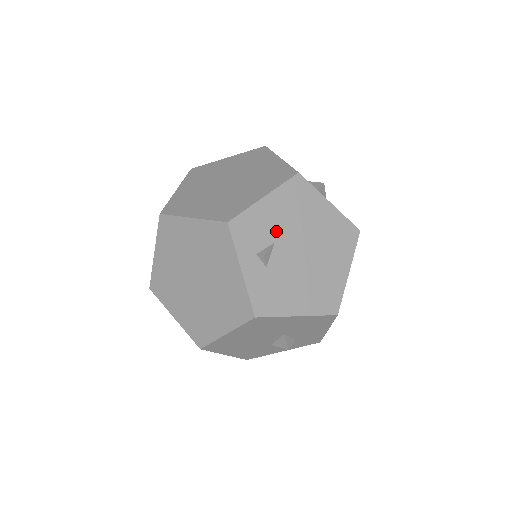
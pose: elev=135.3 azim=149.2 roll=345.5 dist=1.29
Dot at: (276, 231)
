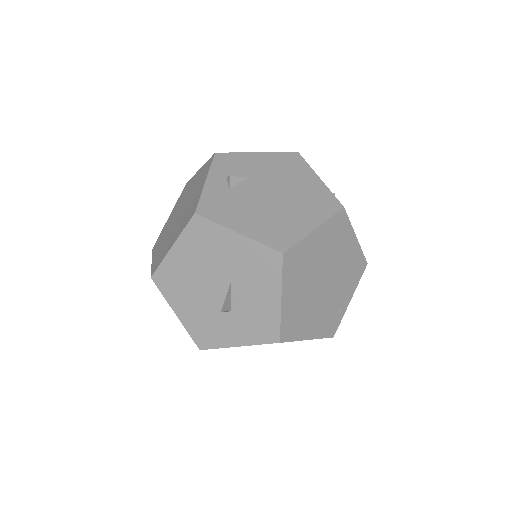
Dot at: (254, 173)
